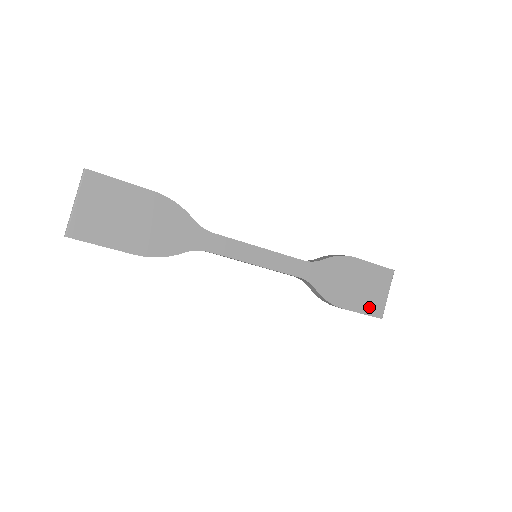
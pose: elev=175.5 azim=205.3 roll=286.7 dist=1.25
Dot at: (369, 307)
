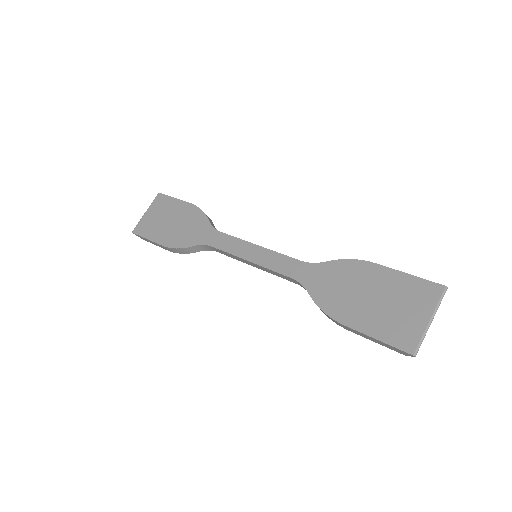
Dot at: (390, 332)
